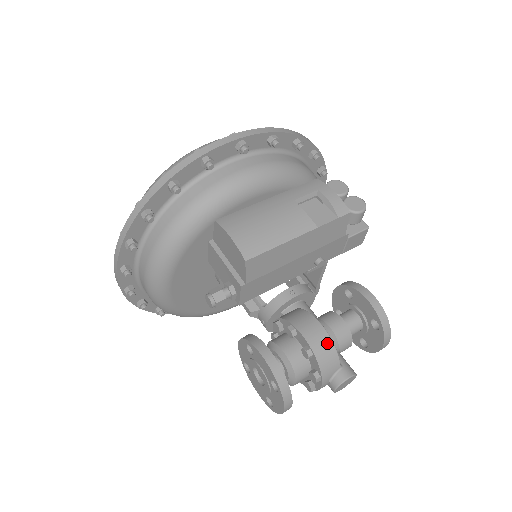
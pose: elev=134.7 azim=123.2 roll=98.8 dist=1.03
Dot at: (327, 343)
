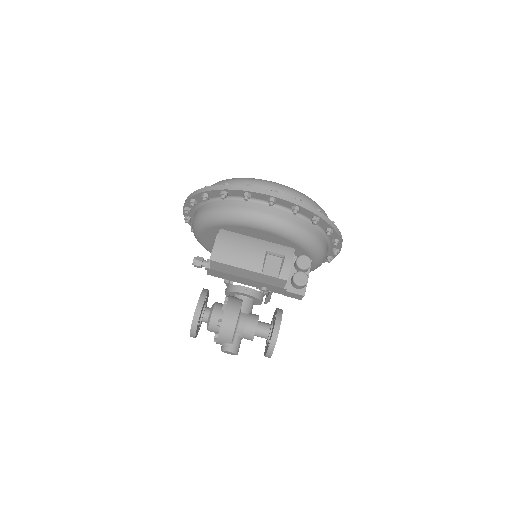
Dot at: (231, 327)
